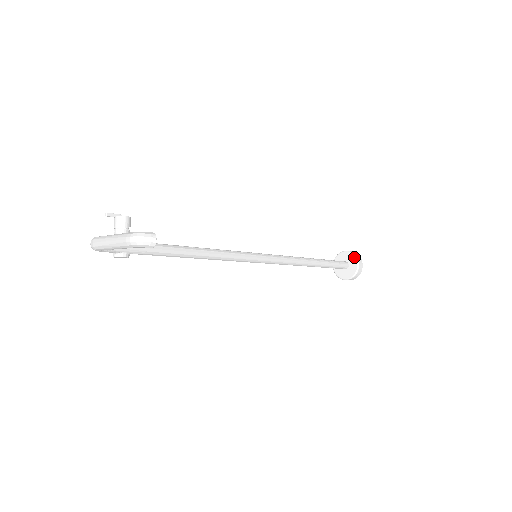
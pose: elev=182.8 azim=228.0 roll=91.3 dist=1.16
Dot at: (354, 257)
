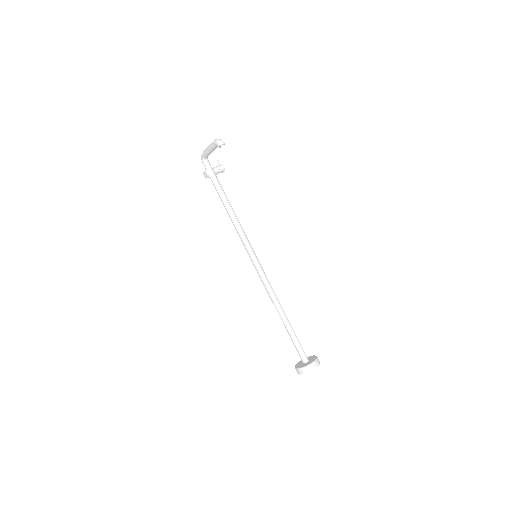
Dot at: (315, 358)
